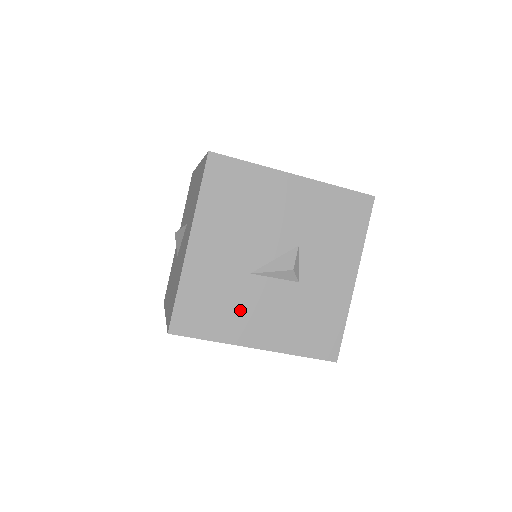
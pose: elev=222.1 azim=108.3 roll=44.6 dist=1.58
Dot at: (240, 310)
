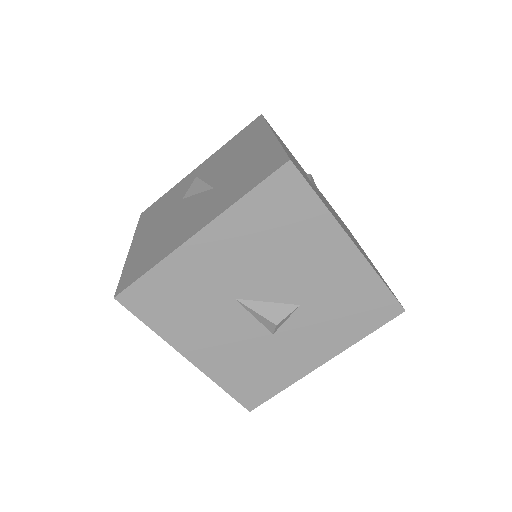
Dot at: (199, 322)
